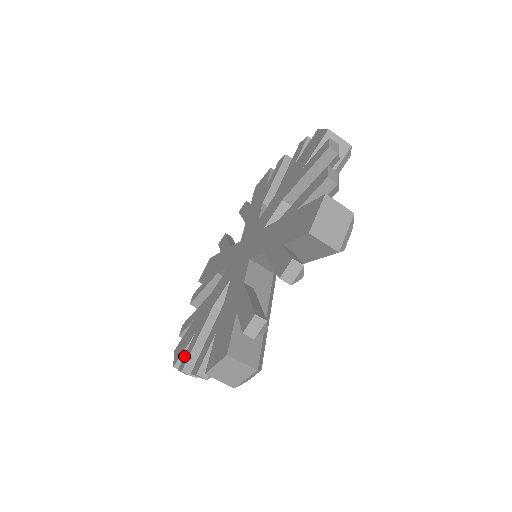
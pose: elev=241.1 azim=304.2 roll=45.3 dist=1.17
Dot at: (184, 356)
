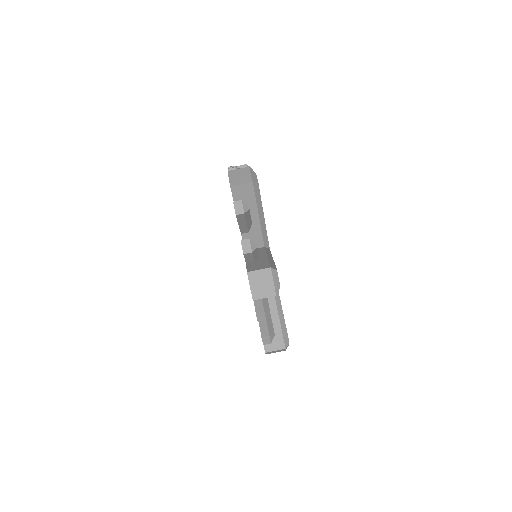
Dot at: occluded
